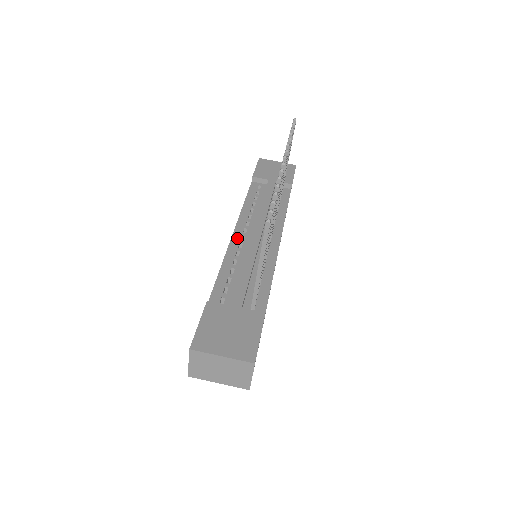
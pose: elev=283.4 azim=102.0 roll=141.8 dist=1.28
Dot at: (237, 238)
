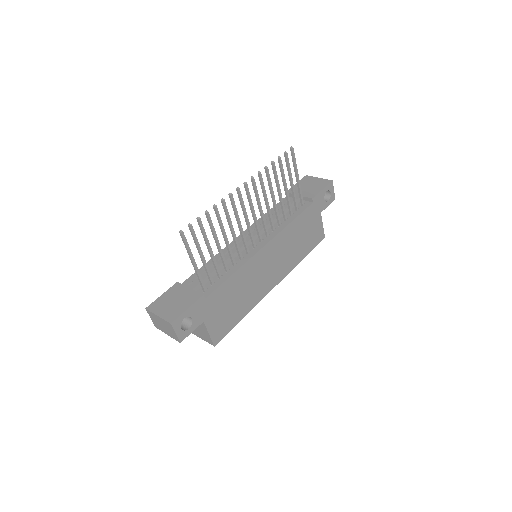
Dot at: occluded
